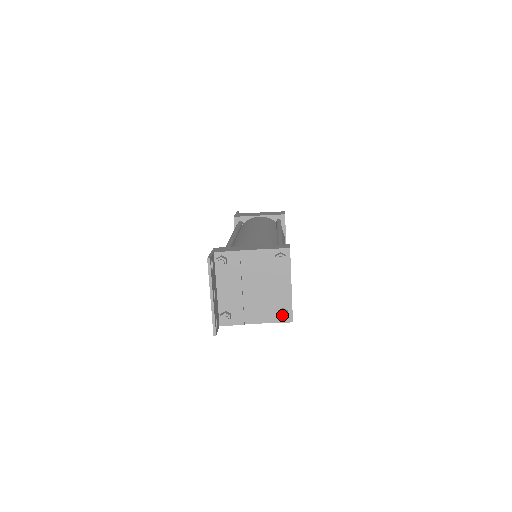
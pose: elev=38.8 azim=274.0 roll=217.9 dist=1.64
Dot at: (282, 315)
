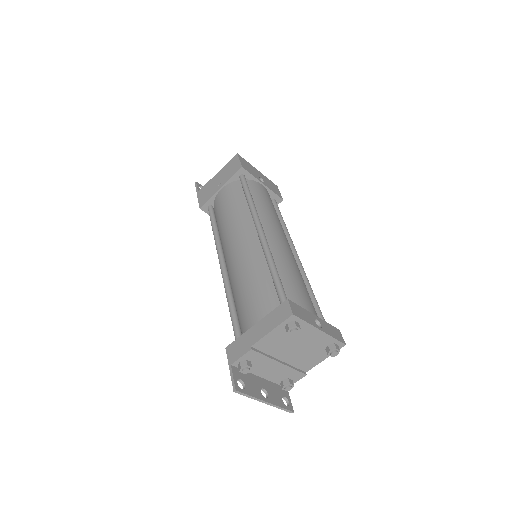
Dot at: (333, 354)
